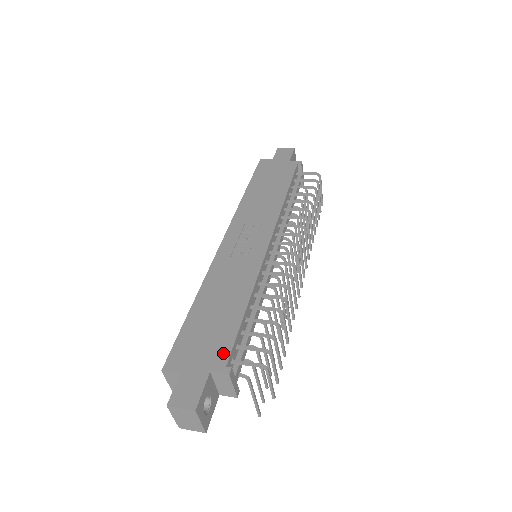
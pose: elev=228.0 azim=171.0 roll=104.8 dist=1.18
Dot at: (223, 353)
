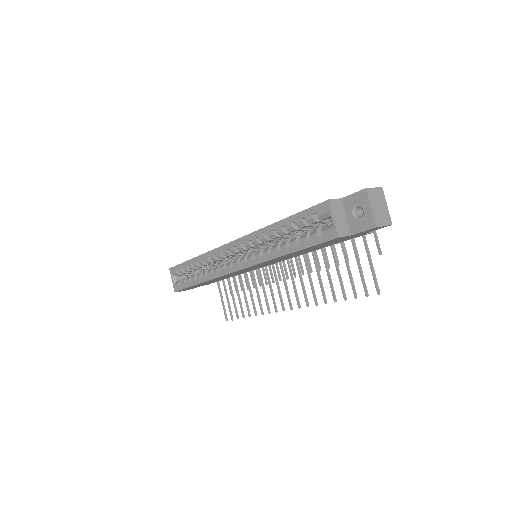
Dot at: occluded
